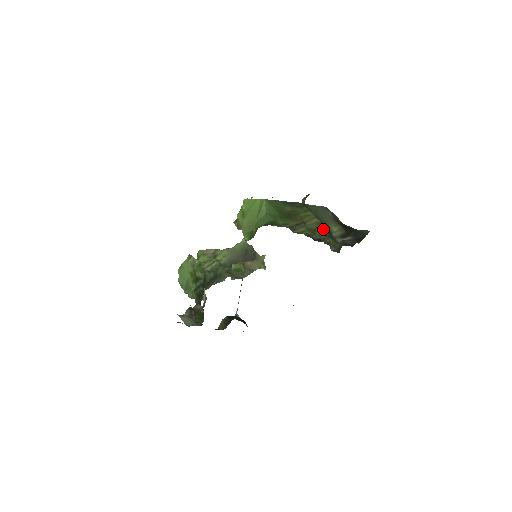
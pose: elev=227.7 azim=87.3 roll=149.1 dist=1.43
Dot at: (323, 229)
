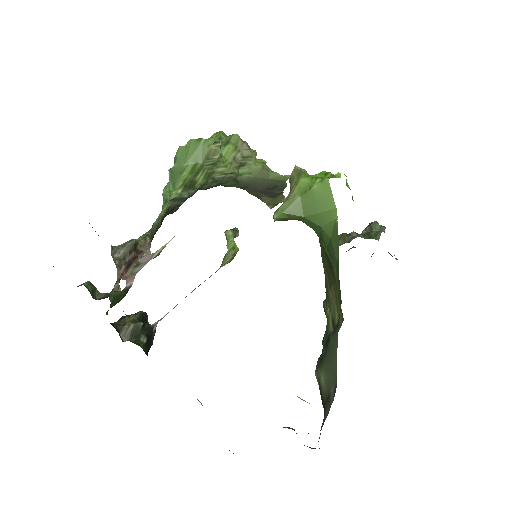
Dot at: (330, 323)
